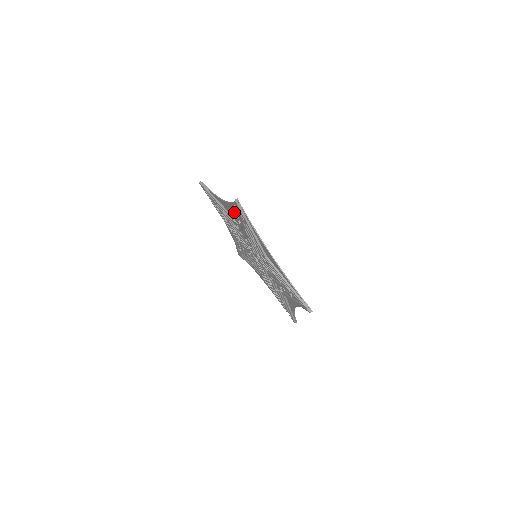
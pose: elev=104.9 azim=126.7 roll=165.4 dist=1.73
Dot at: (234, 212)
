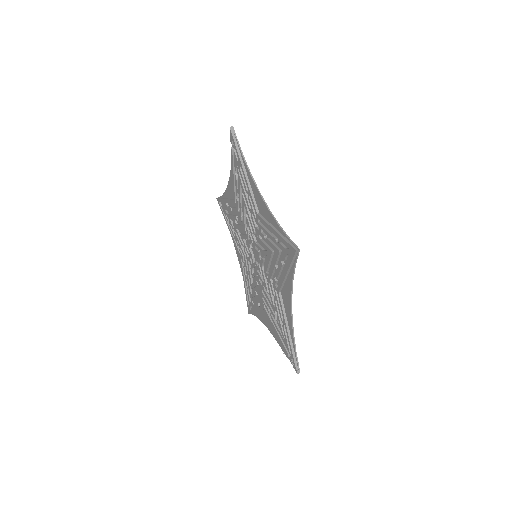
Dot at: (233, 170)
